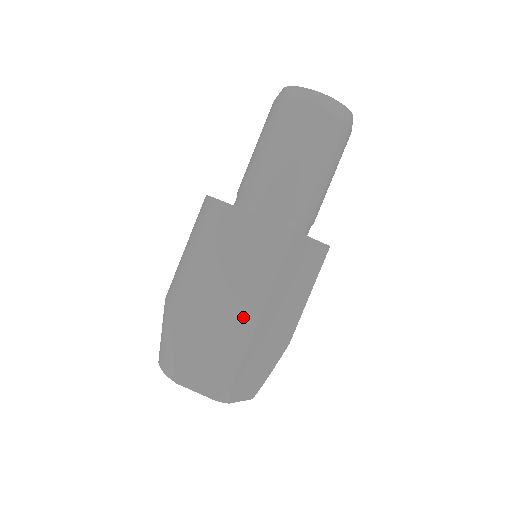
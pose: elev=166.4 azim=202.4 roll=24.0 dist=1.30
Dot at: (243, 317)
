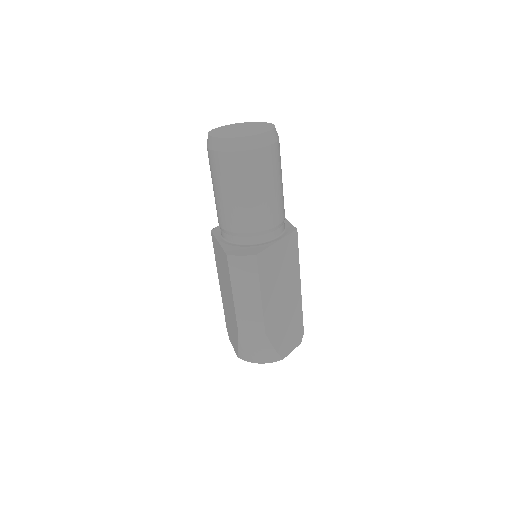
Dot at: (295, 296)
